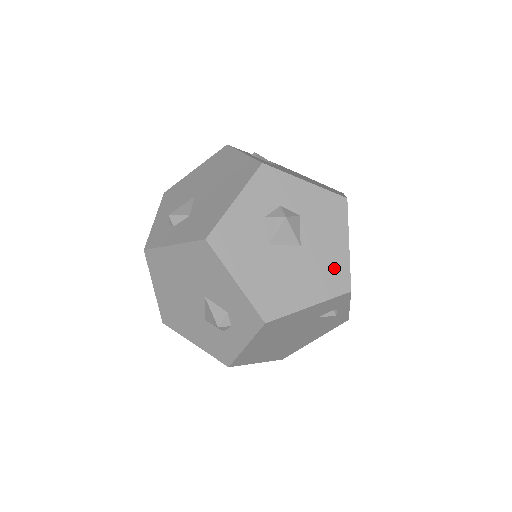
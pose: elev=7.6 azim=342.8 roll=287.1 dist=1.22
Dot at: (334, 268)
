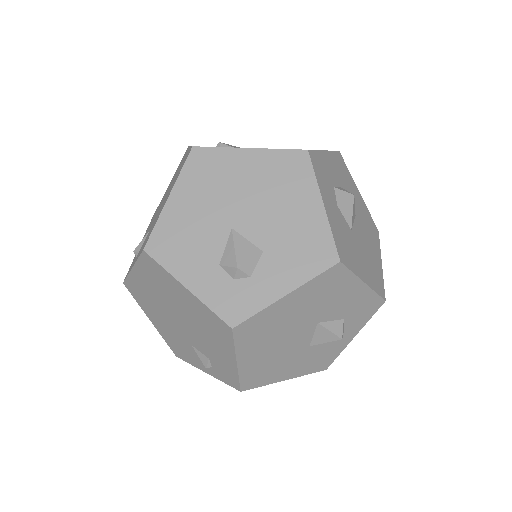
Dot at: (368, 219)
